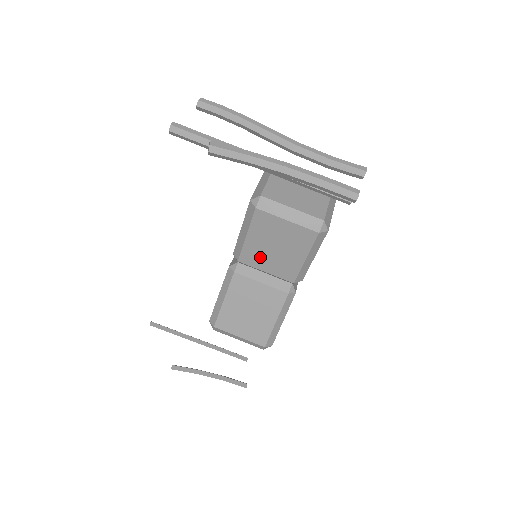
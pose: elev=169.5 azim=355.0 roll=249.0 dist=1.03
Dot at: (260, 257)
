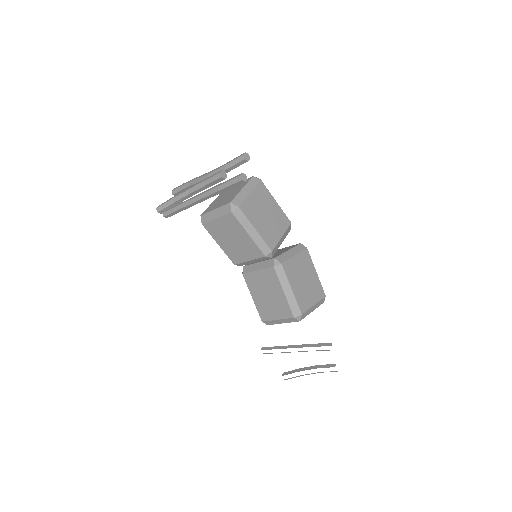
Dot at: (236, 253)
